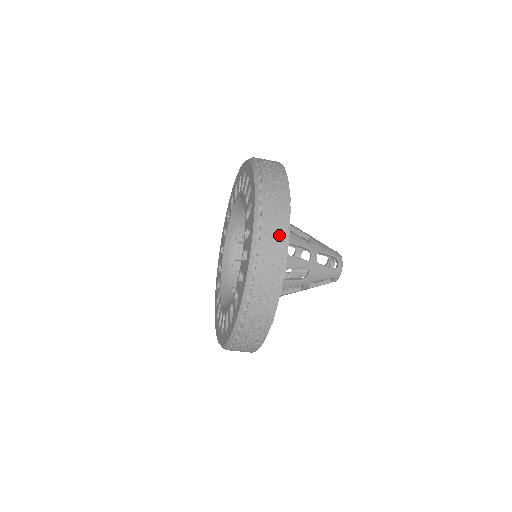
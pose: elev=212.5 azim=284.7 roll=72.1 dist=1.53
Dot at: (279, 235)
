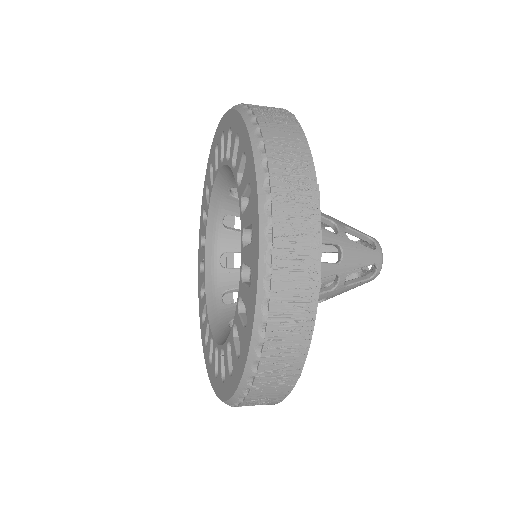
Dot at: (293, 143)
